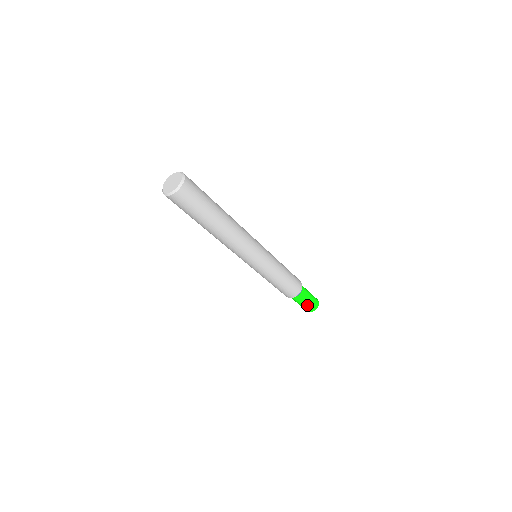
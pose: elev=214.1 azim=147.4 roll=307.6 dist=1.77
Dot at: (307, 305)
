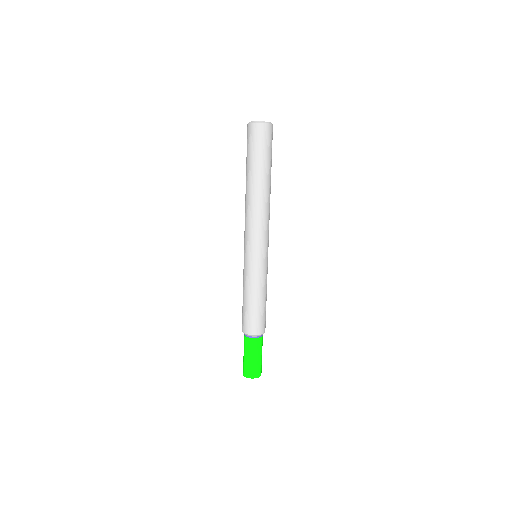
Dot at: (256, 362)
